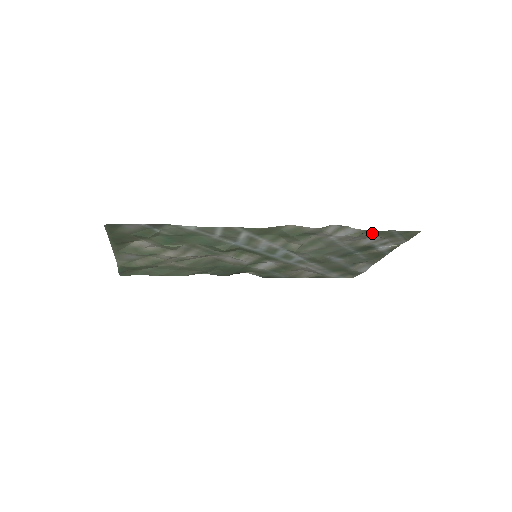
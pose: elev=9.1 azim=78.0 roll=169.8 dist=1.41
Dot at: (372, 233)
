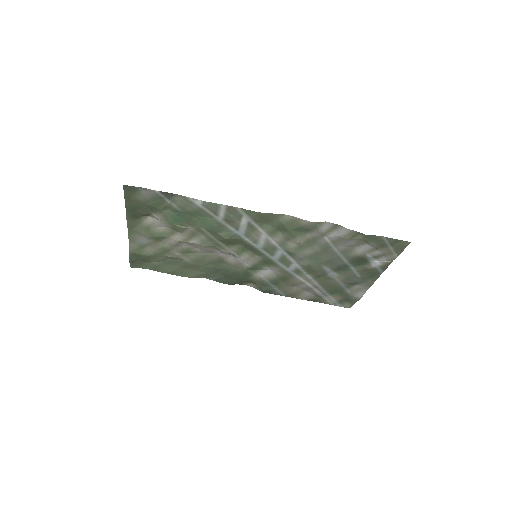
Dot at: (363, 236)
